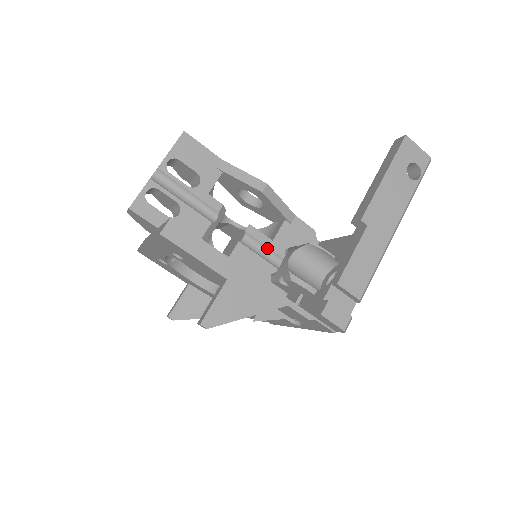
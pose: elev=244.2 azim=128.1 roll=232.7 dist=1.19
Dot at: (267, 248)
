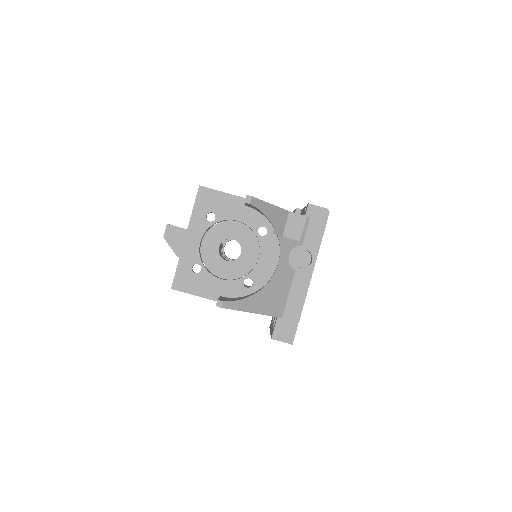
Dot at: occluded
